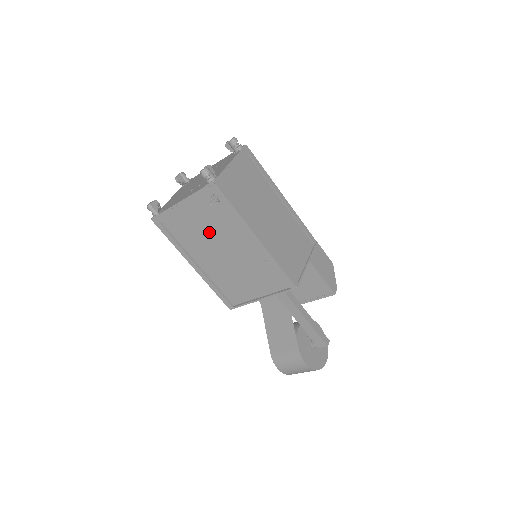
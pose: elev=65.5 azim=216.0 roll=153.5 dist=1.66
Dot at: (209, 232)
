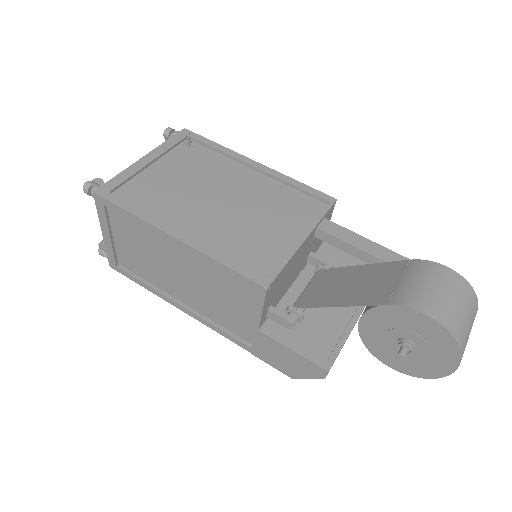
Dot at: (190, 182)
